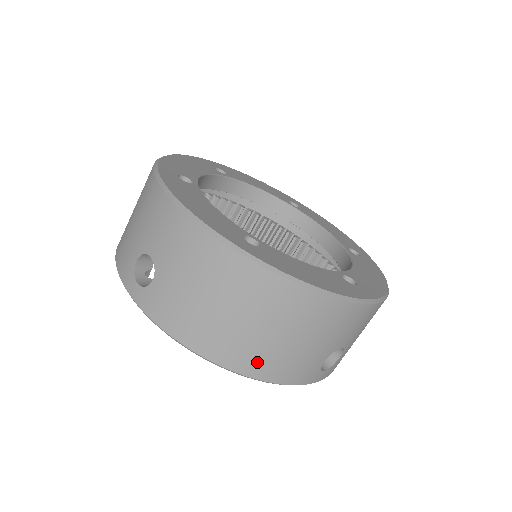
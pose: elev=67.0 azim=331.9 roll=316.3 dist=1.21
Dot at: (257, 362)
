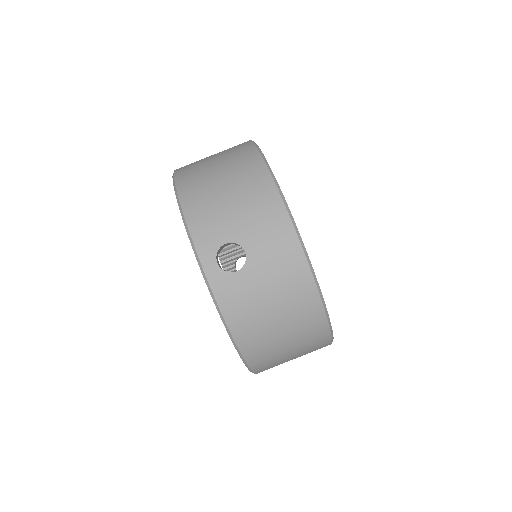
Dot at: (194, 193)
